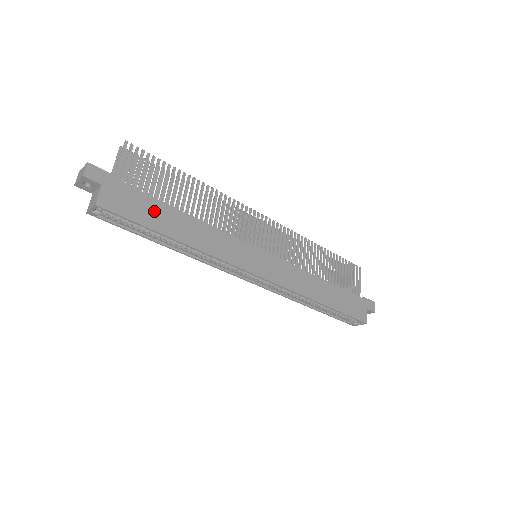
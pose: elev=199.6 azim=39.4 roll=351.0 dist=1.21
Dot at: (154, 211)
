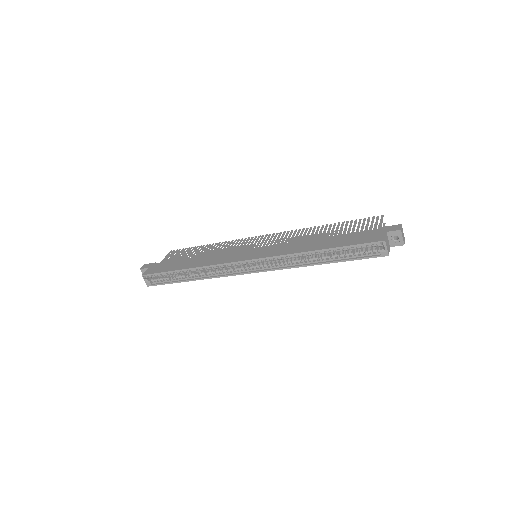
Dot at: (174, 265)
